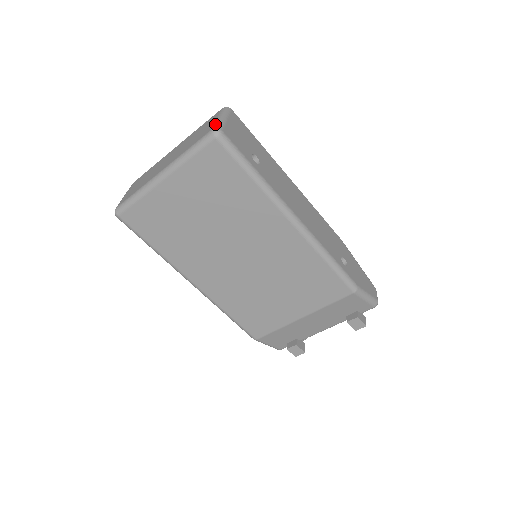
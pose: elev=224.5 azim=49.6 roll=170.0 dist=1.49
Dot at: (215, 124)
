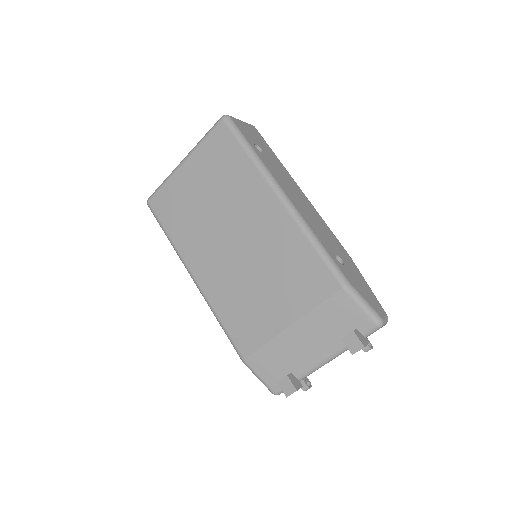
Dot at: occluded
